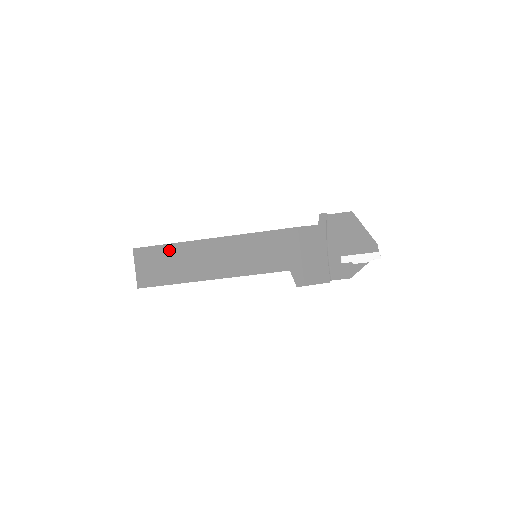
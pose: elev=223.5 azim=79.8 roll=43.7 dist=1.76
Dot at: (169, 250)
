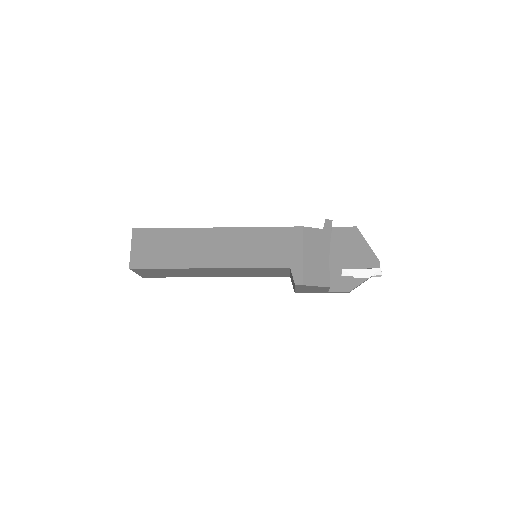
Dot at: (169, 234)
